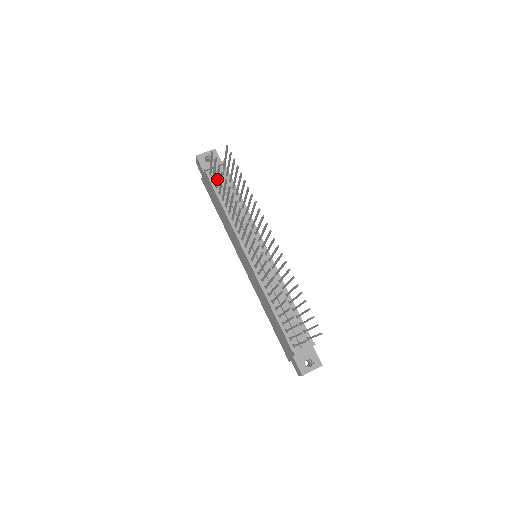
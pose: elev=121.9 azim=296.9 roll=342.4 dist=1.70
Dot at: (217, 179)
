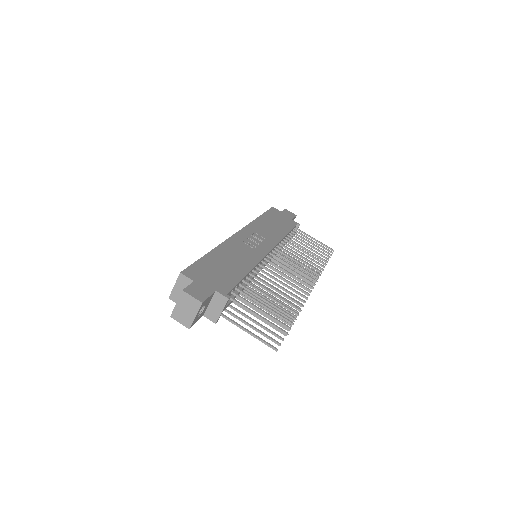
Dot at: (249, 319)
